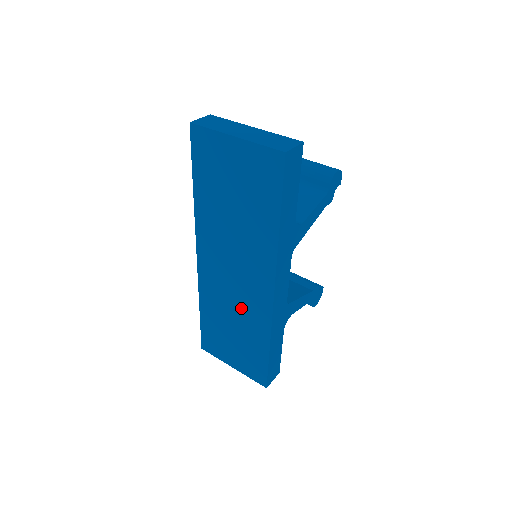
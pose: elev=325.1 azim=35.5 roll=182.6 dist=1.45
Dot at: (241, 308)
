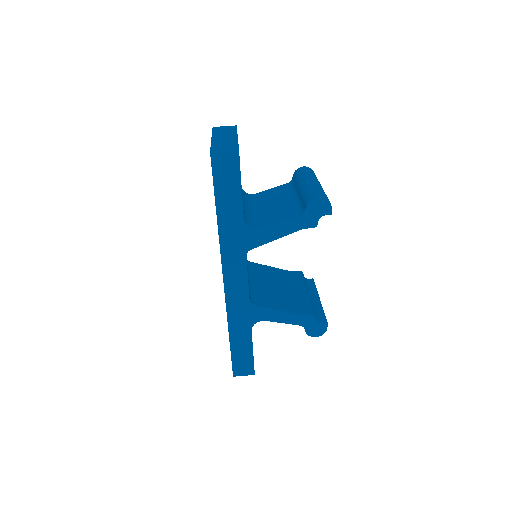
Dot at: occluded
